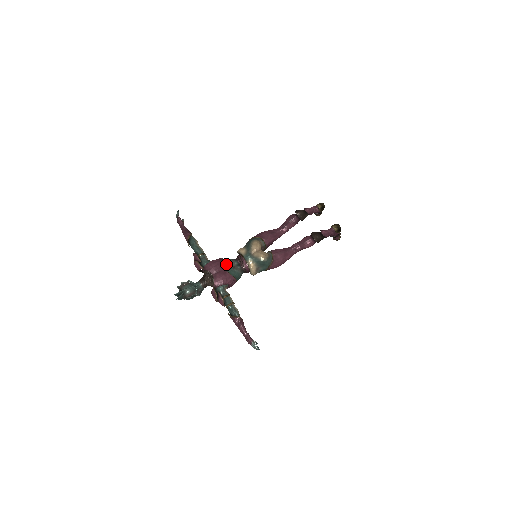
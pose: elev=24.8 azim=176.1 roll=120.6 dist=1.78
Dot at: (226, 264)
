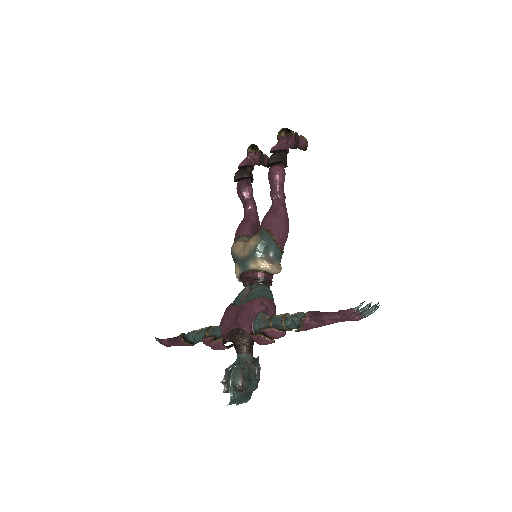
Dot at: (236, 301)
